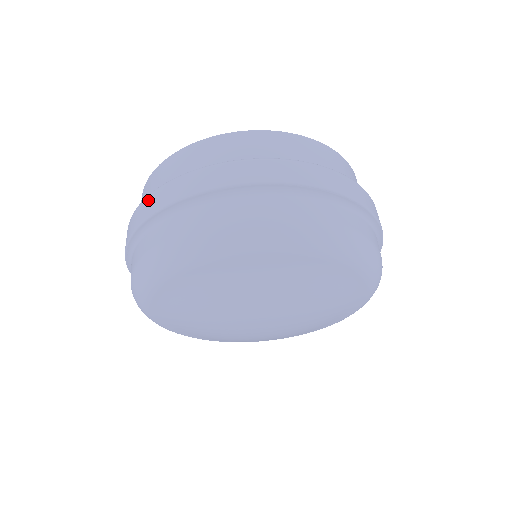
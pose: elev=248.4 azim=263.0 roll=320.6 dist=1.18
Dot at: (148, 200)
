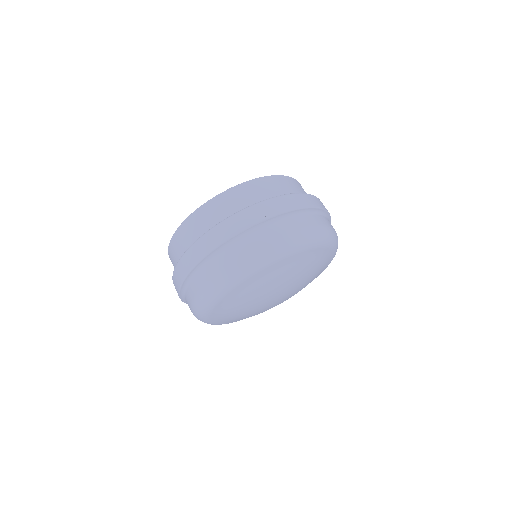
Dot at: (174, 285)
